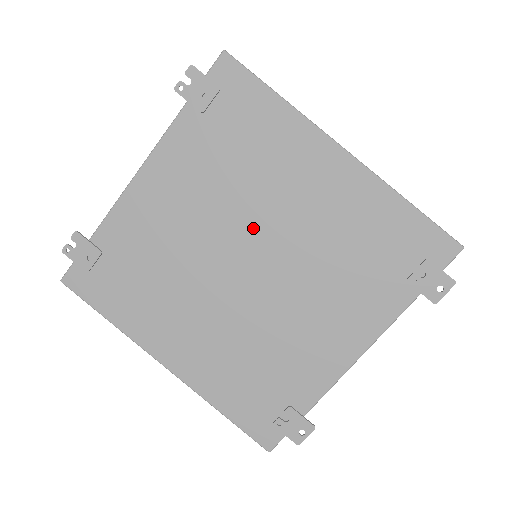
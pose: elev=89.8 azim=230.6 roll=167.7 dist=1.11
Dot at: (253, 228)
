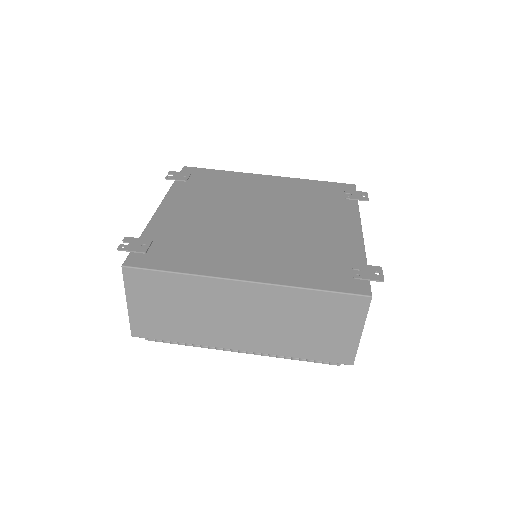
Dot at: (248, 205)
